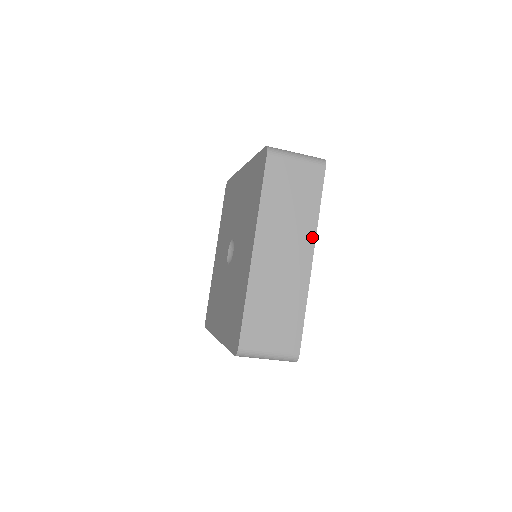
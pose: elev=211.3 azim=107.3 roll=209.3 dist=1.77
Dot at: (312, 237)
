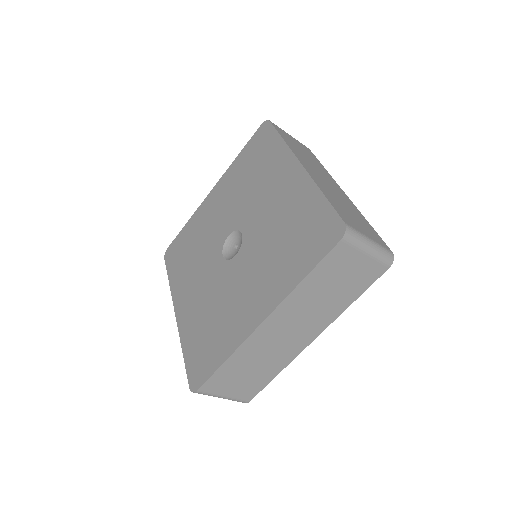
Dot at: (333, 179)
